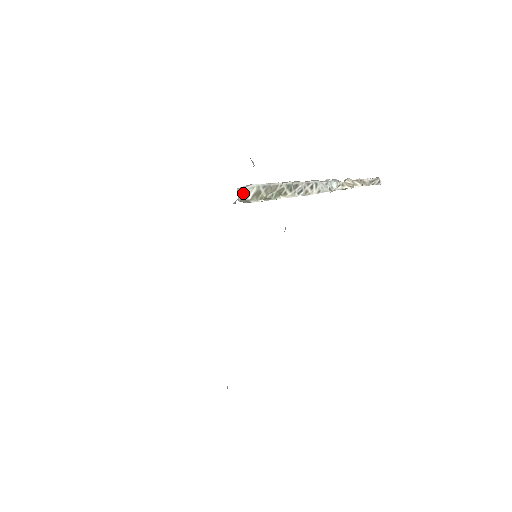
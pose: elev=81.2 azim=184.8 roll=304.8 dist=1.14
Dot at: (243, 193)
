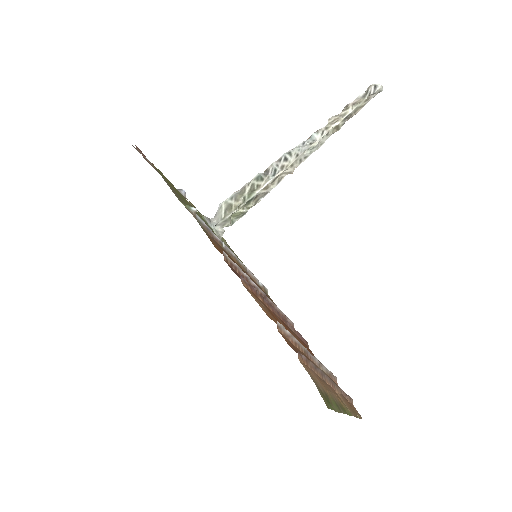
Dot at: (216, 218)
